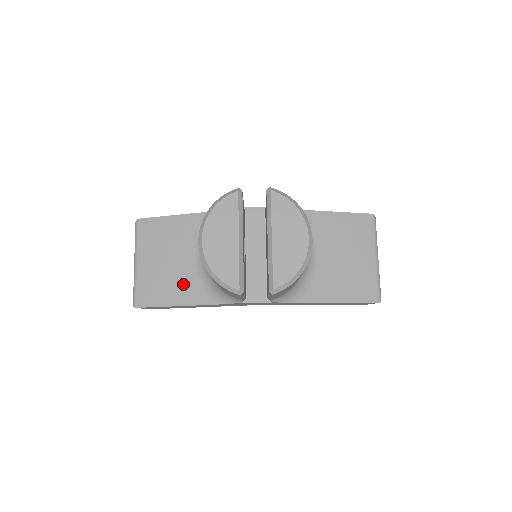
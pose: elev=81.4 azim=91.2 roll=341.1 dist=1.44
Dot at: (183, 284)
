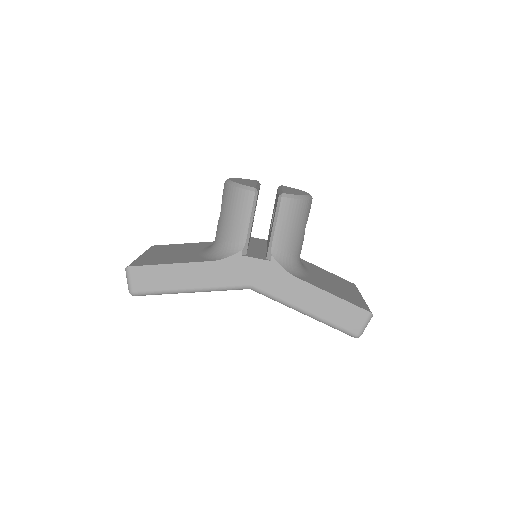
Dot at: (184, 257)
